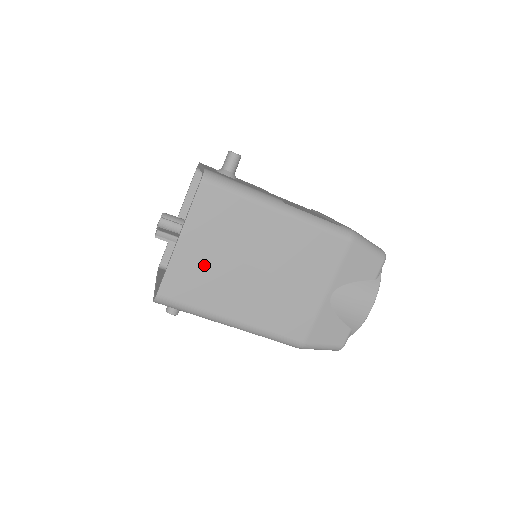
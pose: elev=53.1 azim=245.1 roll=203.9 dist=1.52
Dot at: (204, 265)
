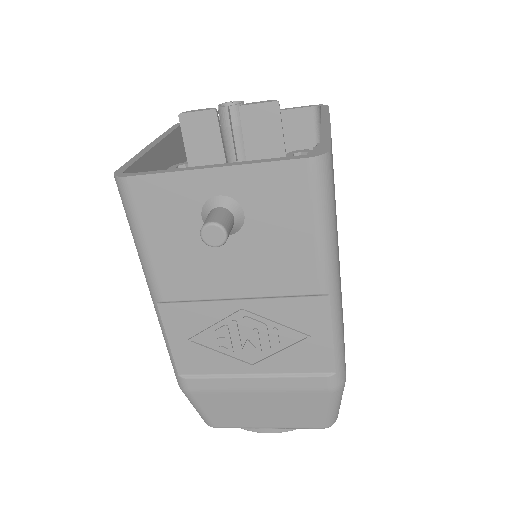
Dot at: occluded
